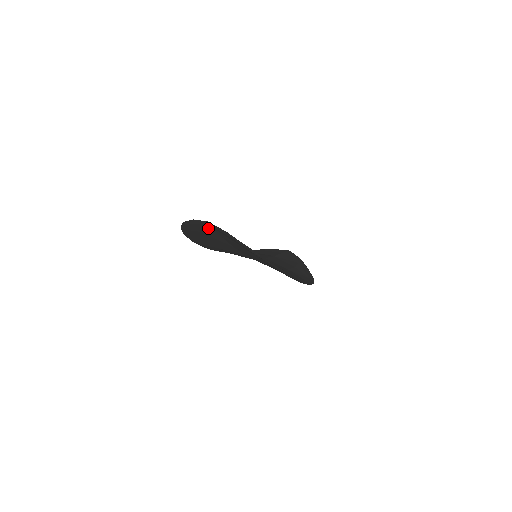
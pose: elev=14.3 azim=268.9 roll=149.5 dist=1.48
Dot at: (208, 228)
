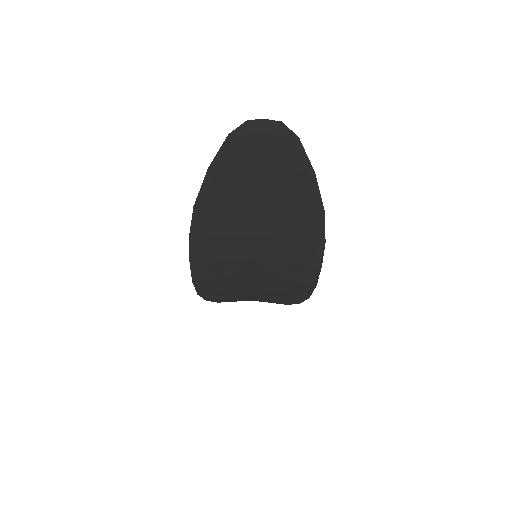
Dot at: (255, 144)
